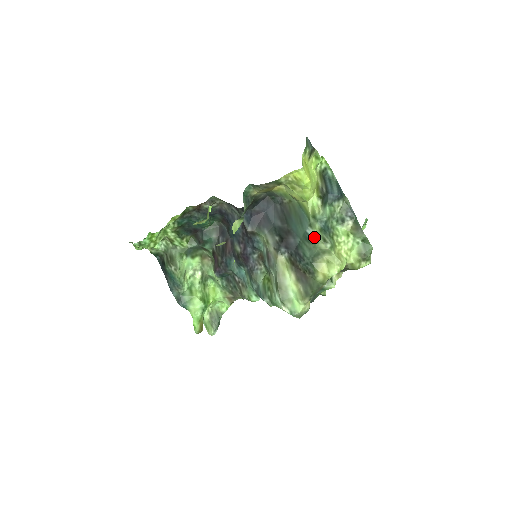
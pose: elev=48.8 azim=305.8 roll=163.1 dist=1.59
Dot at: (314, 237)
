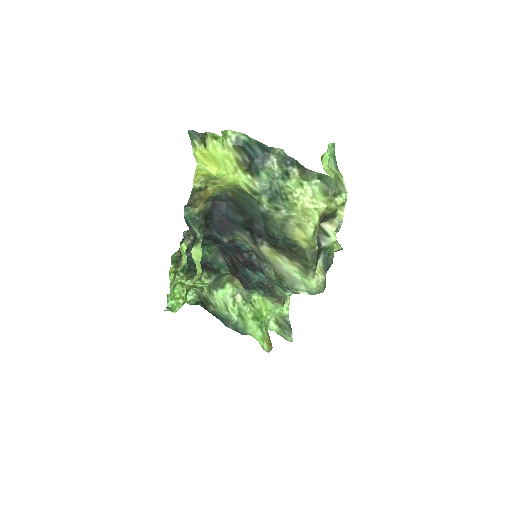
Dot at: (267, 213)
